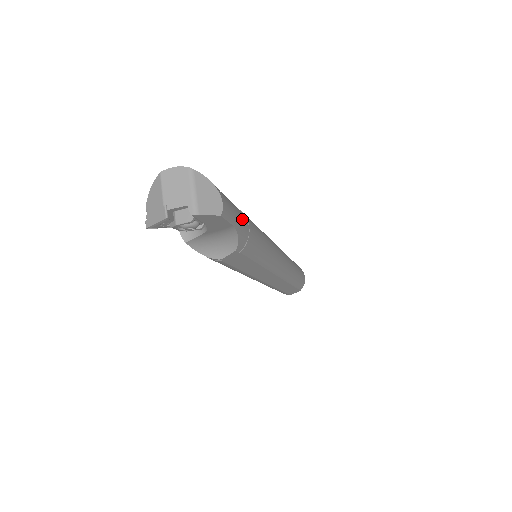
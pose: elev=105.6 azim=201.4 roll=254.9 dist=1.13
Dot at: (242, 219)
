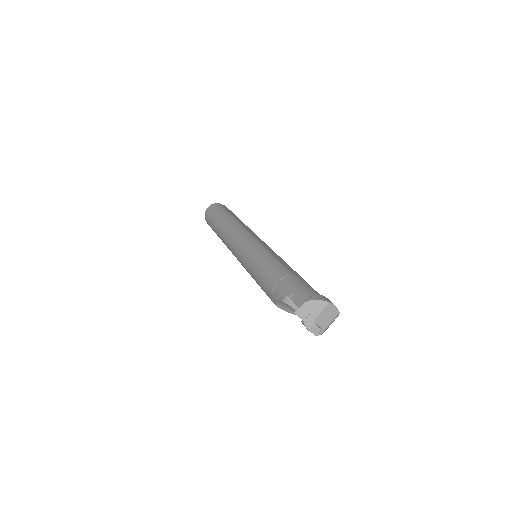
Dot at: occluded
